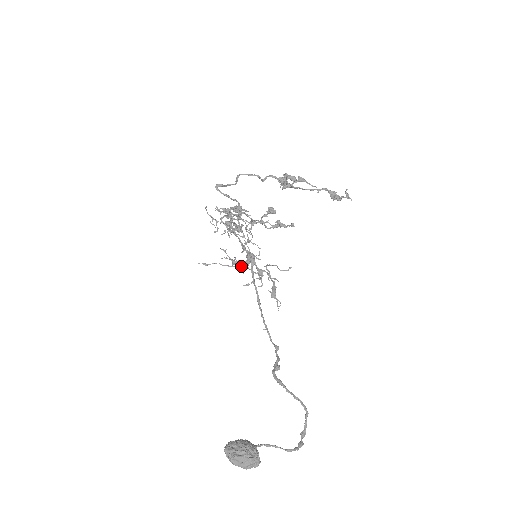
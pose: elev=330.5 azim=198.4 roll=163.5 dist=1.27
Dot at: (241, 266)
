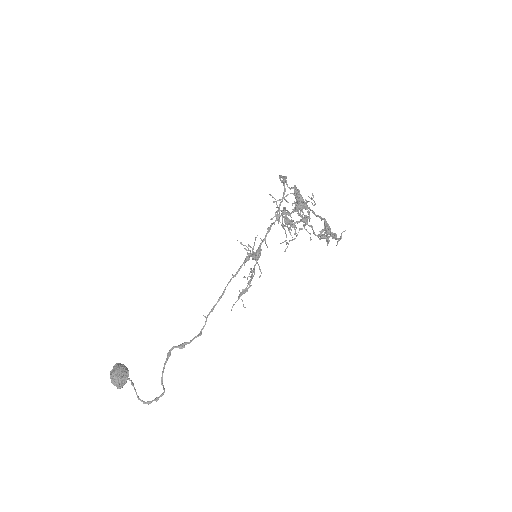
Dot at: occluded
